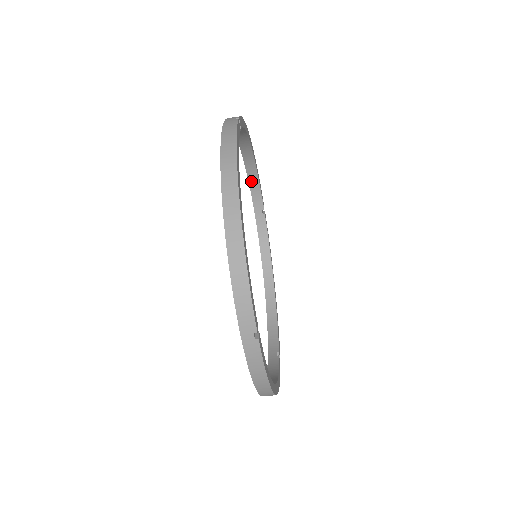
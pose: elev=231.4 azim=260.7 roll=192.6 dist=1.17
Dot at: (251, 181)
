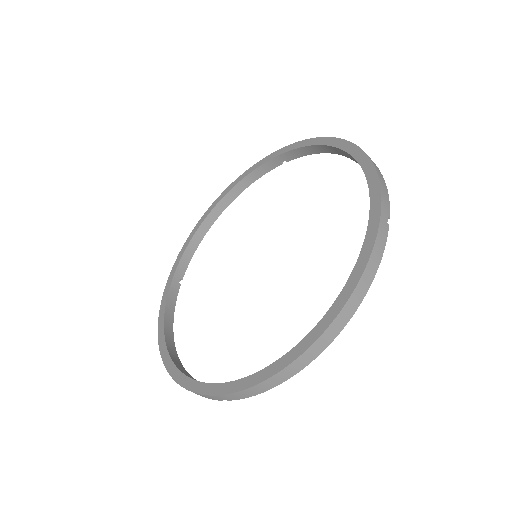
Dot at: (310, 148)
